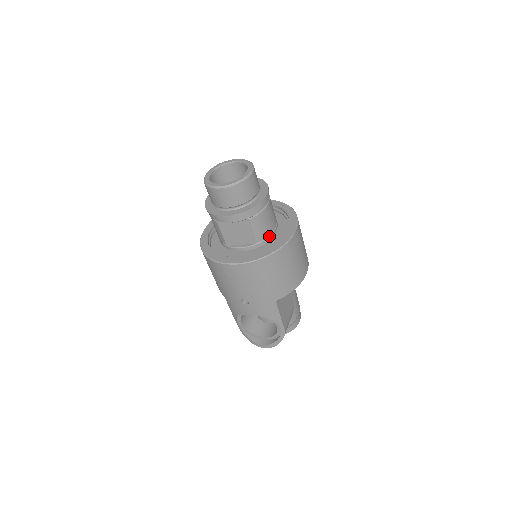
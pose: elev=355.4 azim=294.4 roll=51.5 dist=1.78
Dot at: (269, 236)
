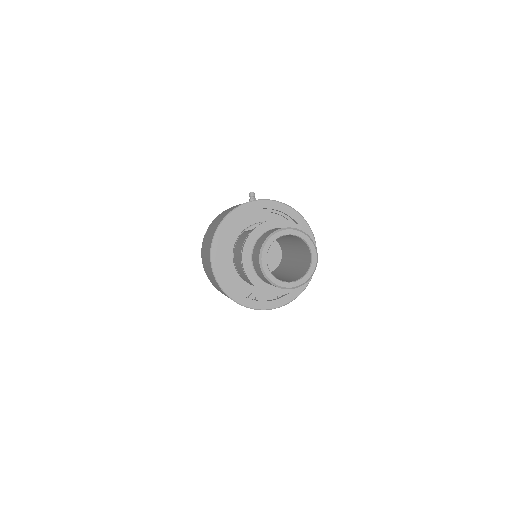
Dot at: occluded
